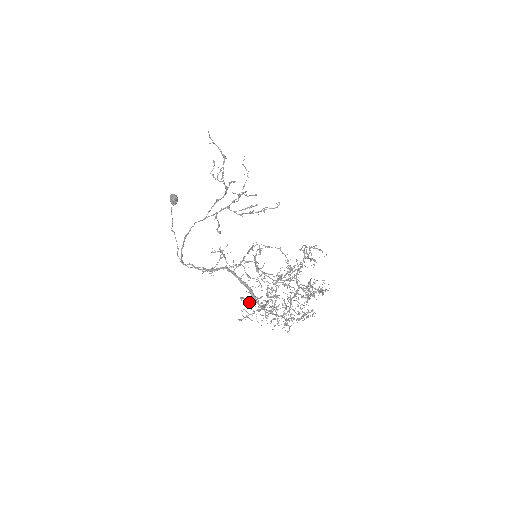
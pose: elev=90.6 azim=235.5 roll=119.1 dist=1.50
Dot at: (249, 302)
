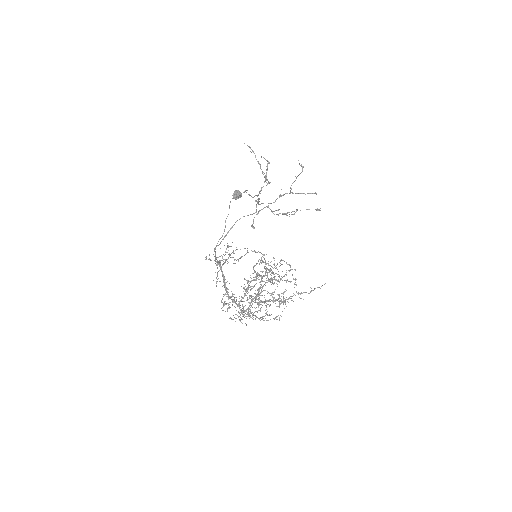
Dot at: occluded
